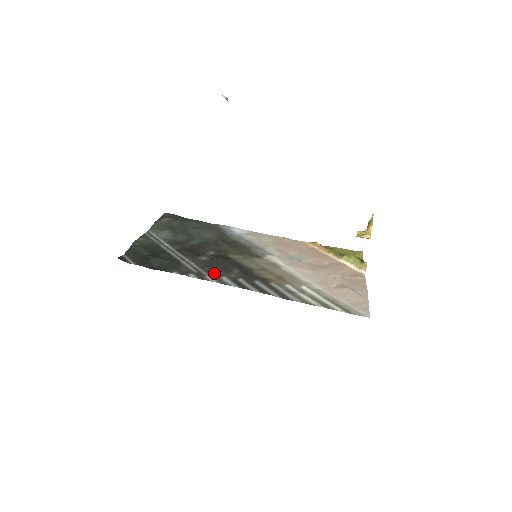
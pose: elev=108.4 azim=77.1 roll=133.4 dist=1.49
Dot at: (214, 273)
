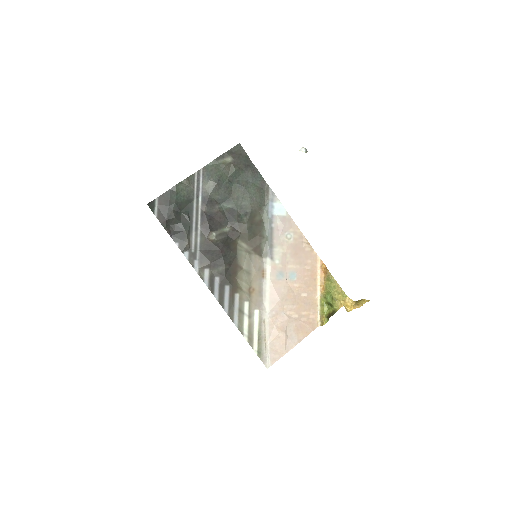
Dot at: (204, 261)
